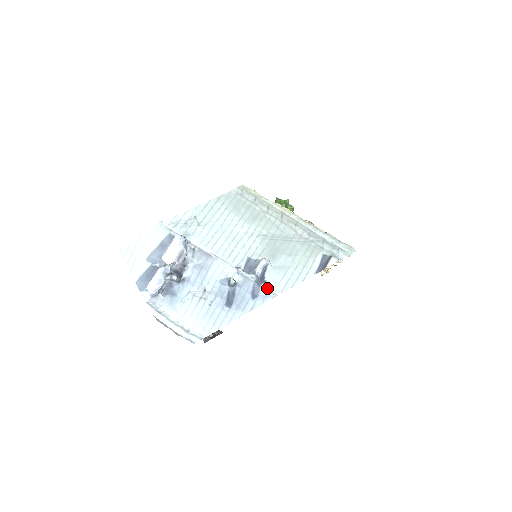
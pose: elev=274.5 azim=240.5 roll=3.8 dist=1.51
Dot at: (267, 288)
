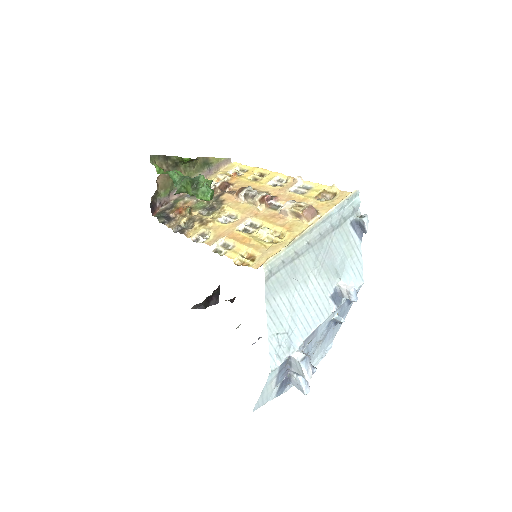
Dot at: occluded
